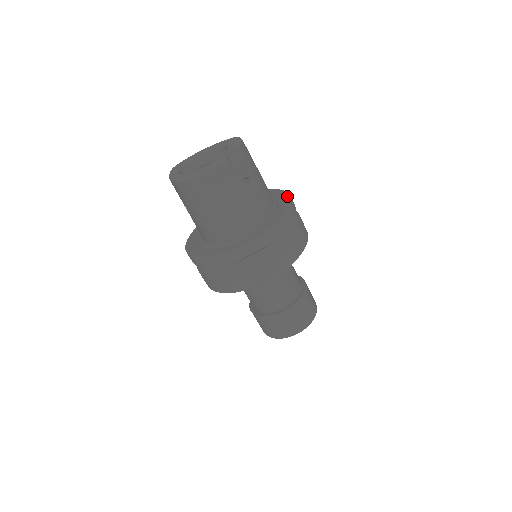
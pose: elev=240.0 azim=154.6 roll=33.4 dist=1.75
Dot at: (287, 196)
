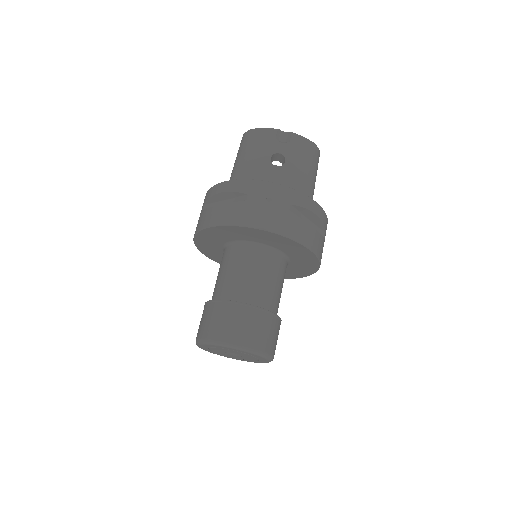
Dot at: (311, 200)
